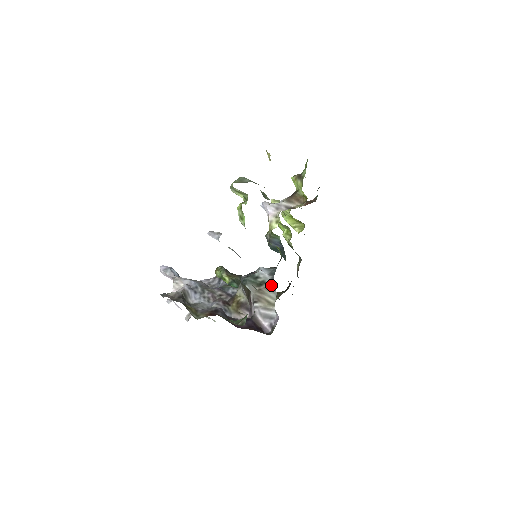
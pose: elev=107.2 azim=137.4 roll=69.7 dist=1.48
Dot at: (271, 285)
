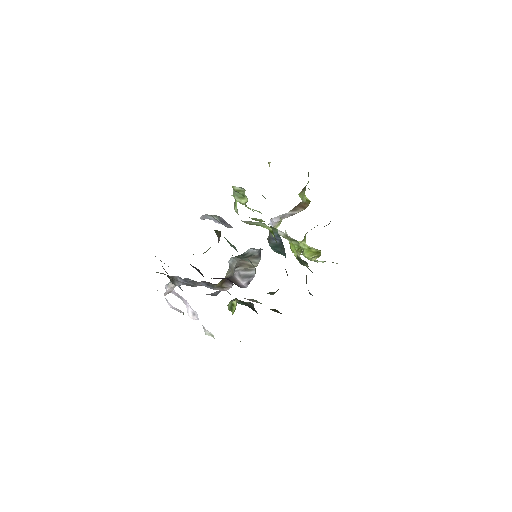
Dot at: (257, 255)
